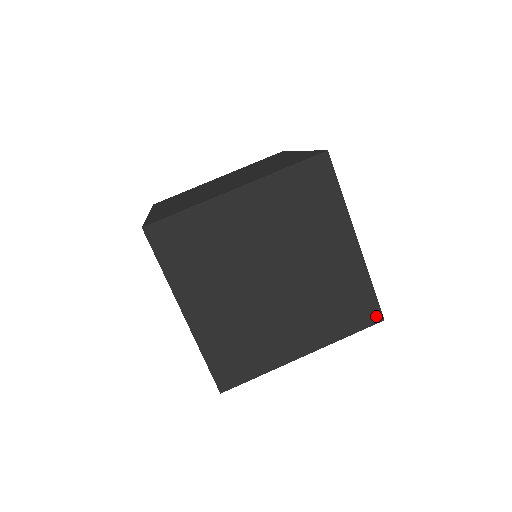
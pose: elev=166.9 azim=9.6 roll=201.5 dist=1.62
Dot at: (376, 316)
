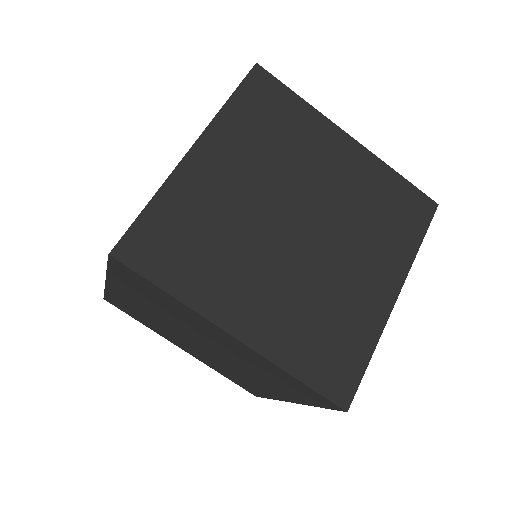
Dot at: (344, 395)
